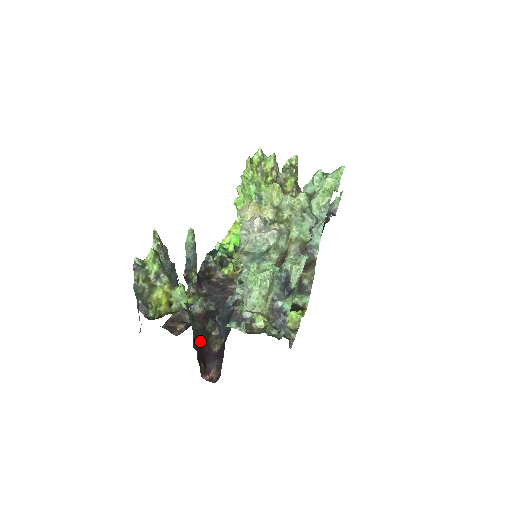
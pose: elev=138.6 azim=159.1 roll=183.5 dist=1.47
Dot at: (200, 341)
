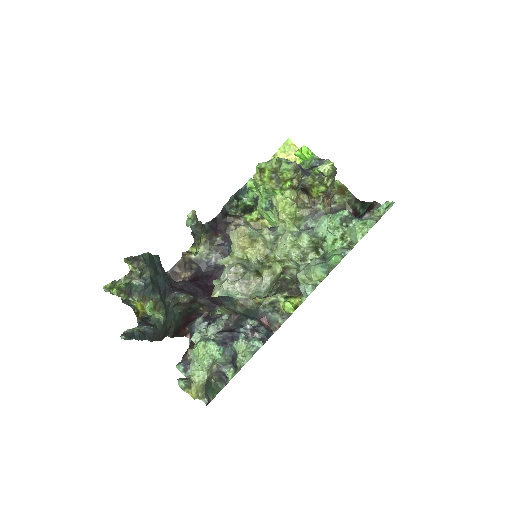
Dot at: (185, 316)
